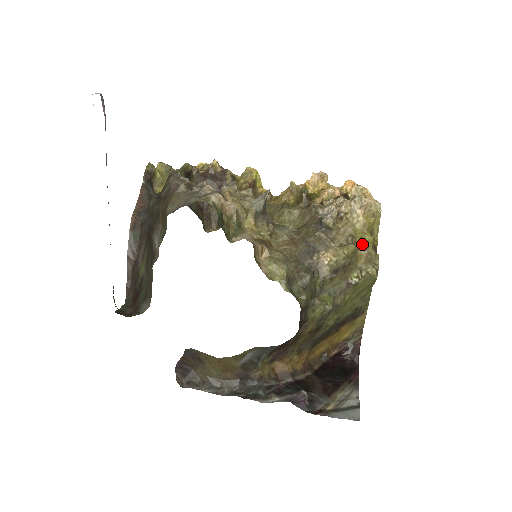
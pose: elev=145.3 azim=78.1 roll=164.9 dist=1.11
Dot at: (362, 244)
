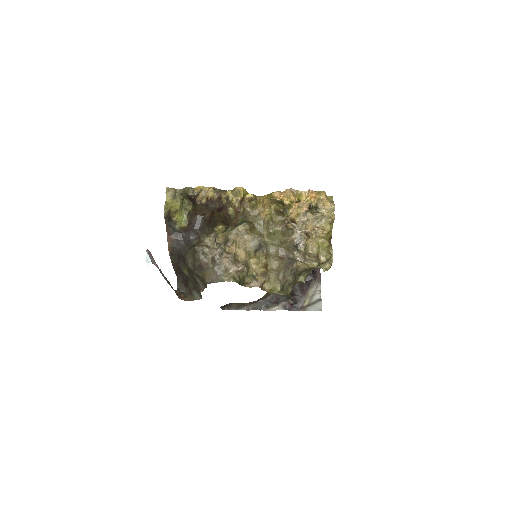
Dot at: (323, 254)
